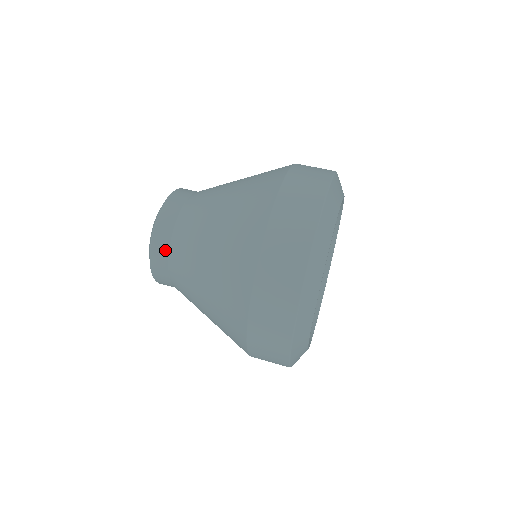
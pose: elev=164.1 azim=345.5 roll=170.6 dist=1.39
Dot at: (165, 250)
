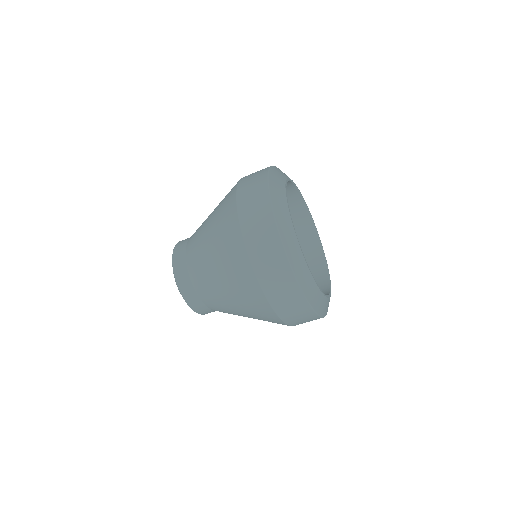
Dot at: (183, 254)
